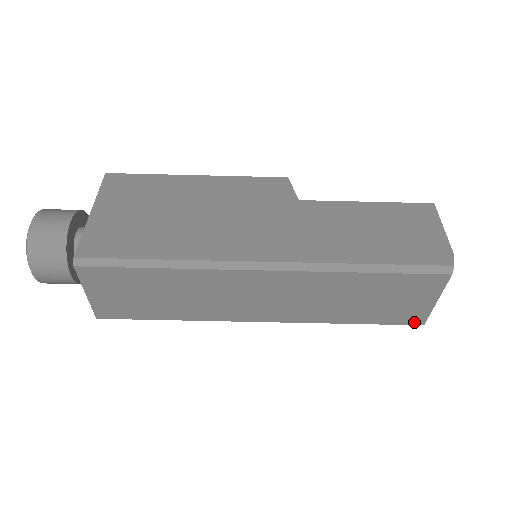
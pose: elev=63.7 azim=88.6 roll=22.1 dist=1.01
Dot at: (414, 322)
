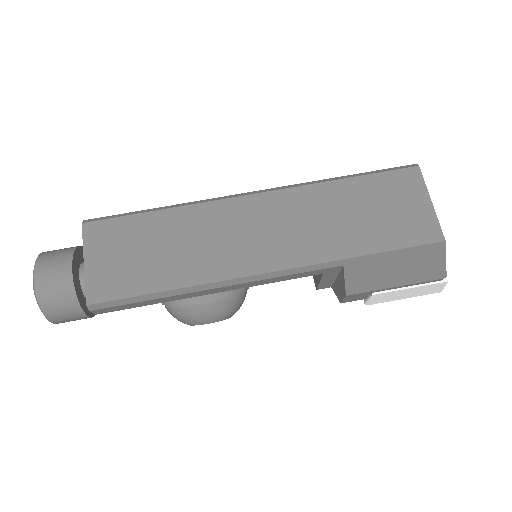
Dot at: (432, 238)
